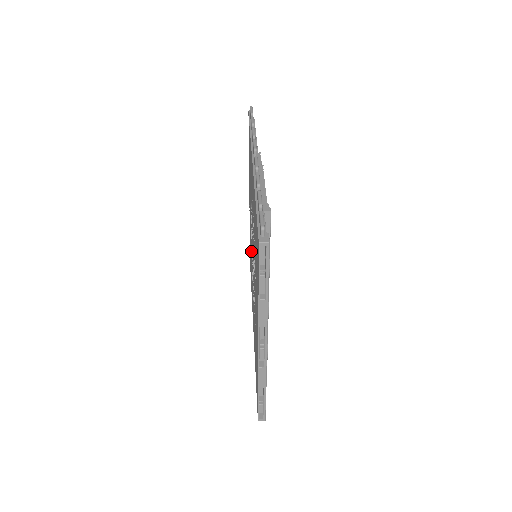
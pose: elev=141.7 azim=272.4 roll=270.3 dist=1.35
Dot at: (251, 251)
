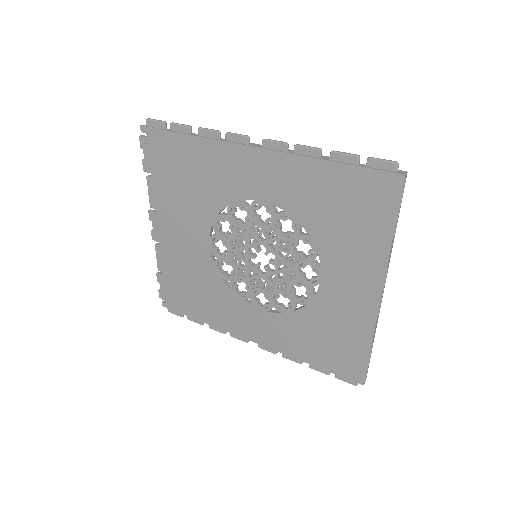
Dot at: (215, 269)
